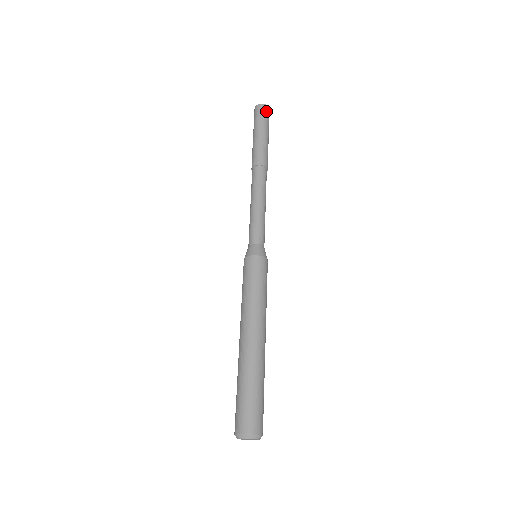
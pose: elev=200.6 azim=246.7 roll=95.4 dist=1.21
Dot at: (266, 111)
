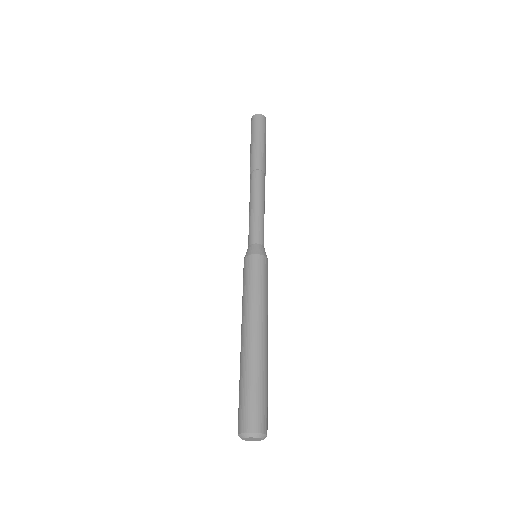
Dot at: (265, 123)
